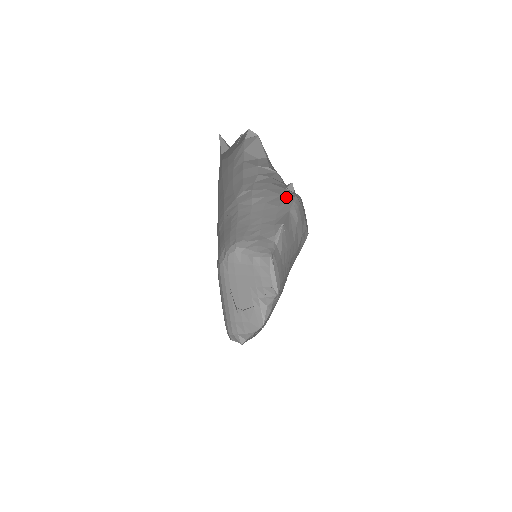
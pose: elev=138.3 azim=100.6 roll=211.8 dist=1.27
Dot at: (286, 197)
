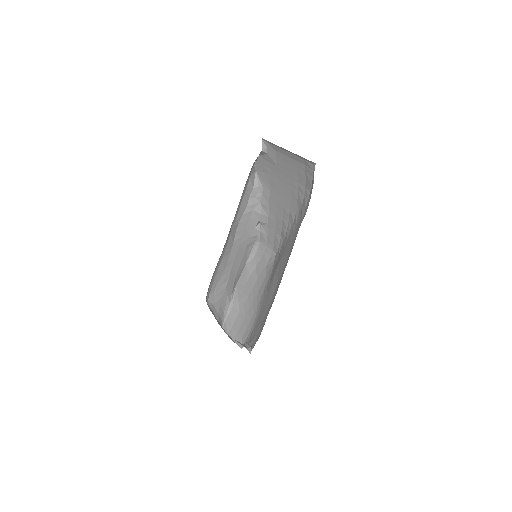
Dot at: (251, 242)
